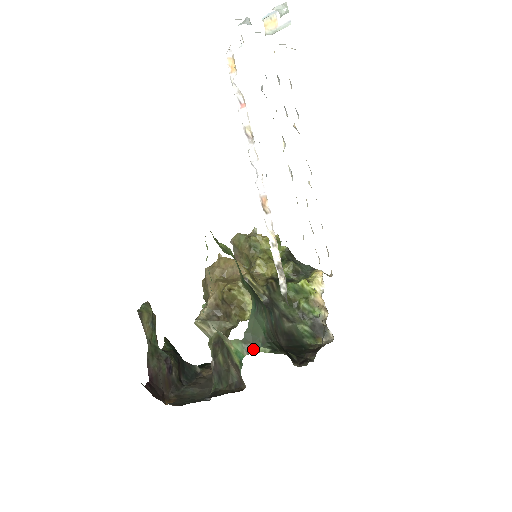
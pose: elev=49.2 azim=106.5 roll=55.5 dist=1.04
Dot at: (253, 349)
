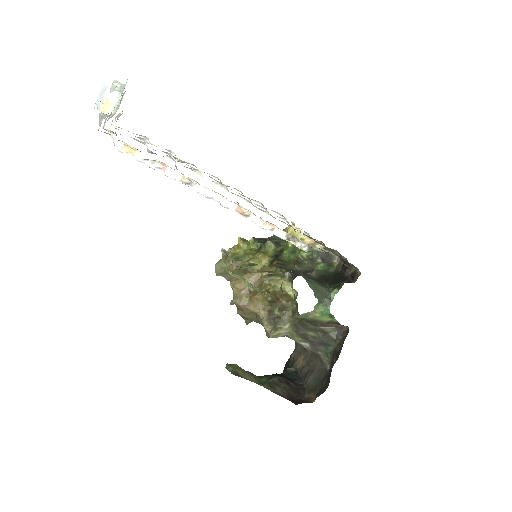
Dot at: (329, 300)
